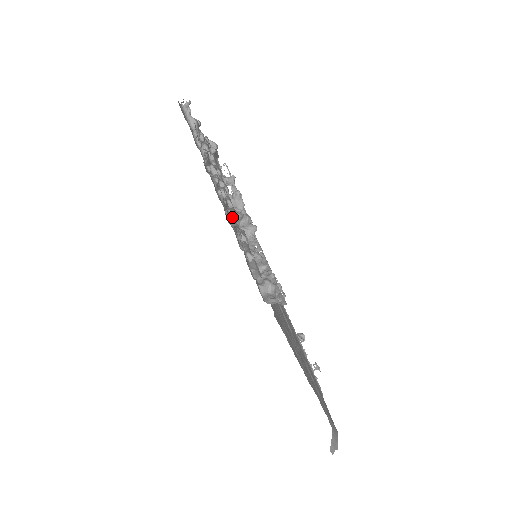
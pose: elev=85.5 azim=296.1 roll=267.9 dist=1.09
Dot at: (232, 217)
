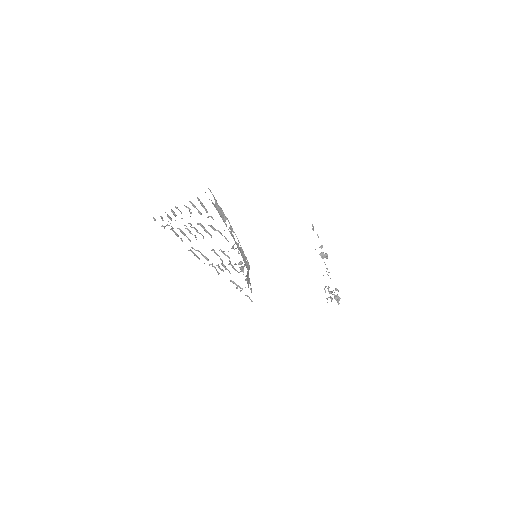
Dot at: occluded
